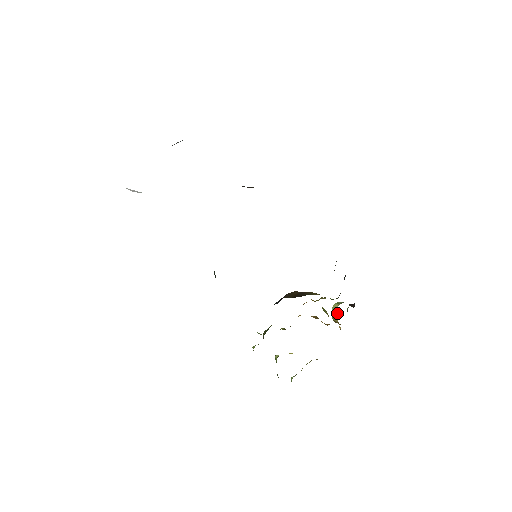
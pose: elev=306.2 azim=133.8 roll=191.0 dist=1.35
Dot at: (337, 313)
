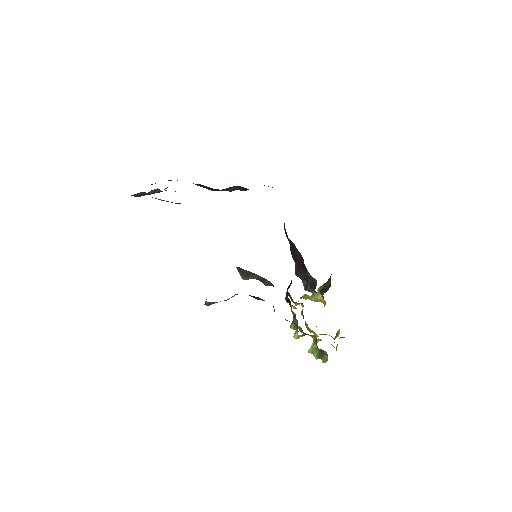
Dot at: occluded
